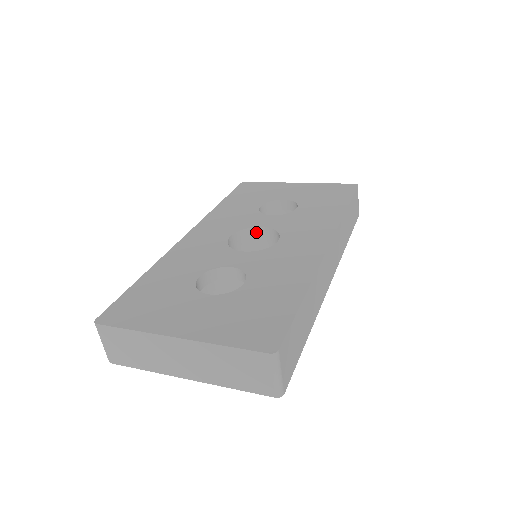
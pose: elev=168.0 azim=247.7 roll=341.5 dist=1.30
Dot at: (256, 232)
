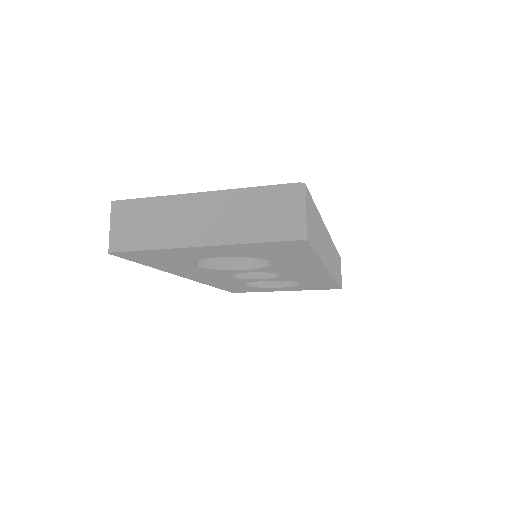
Dot at: occluded
